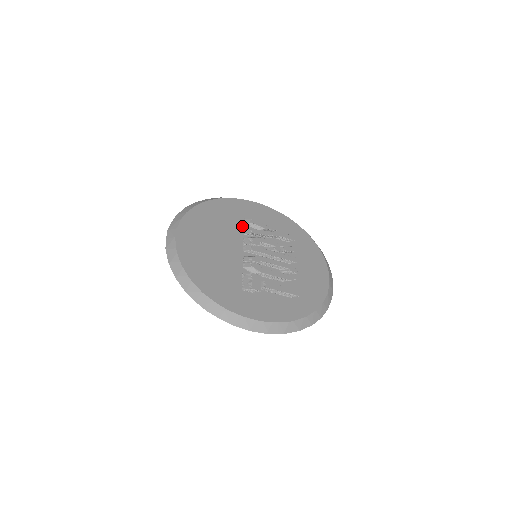
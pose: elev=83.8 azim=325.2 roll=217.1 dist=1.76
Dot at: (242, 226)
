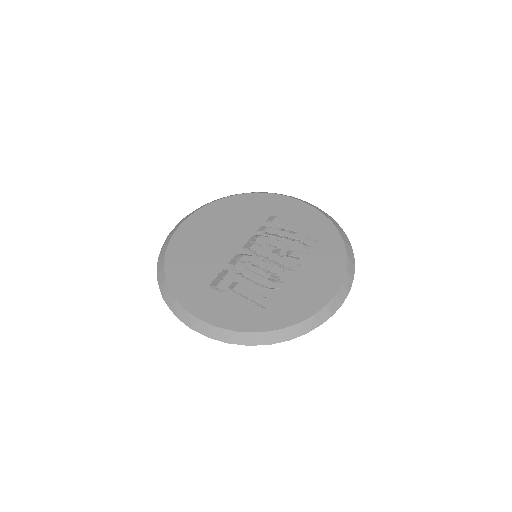
Dot at: (261, 223)
